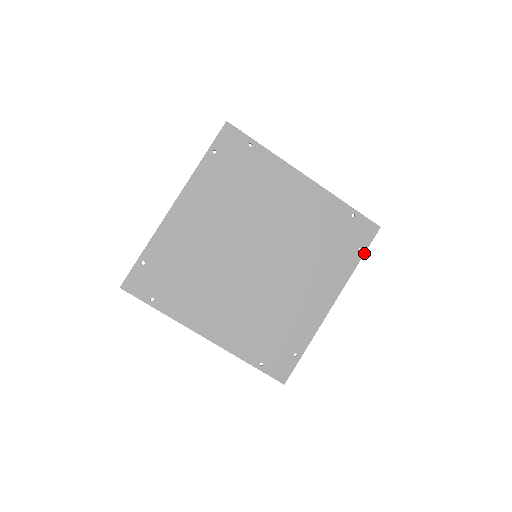
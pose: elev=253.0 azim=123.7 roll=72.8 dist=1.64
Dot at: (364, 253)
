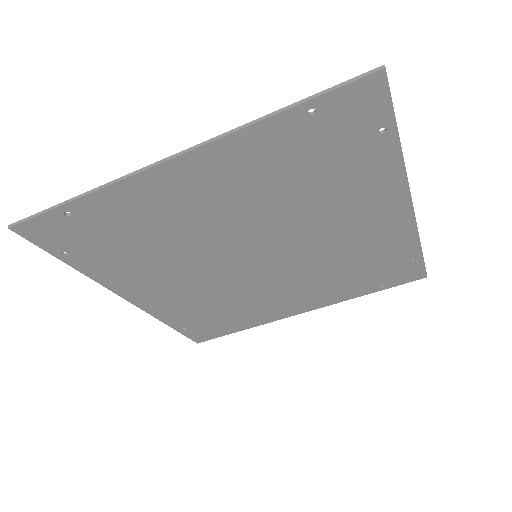
Dot at: (383, 289)
